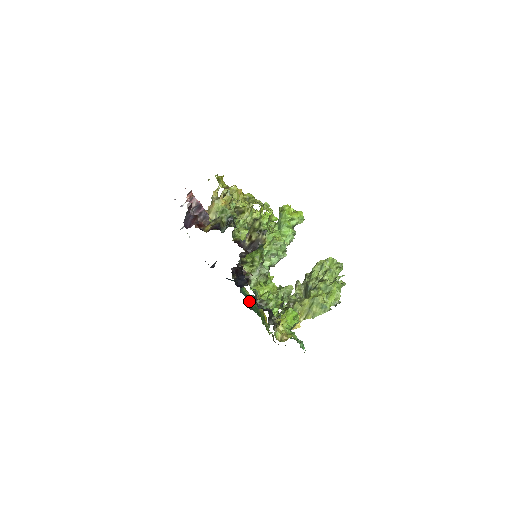
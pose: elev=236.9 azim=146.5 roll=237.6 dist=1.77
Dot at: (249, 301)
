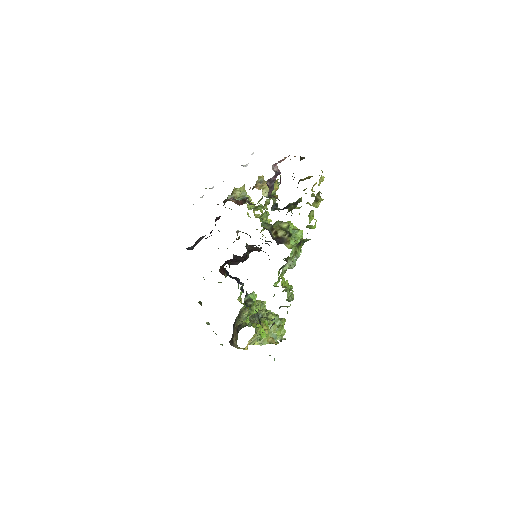
Dot at: occluded
